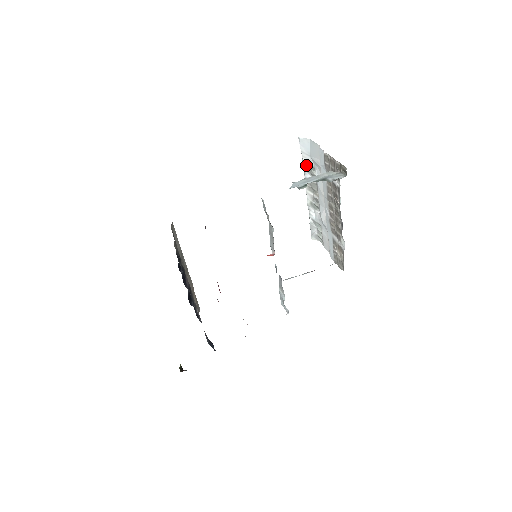
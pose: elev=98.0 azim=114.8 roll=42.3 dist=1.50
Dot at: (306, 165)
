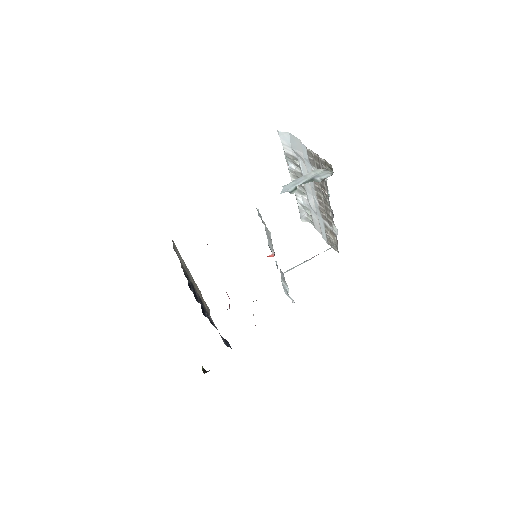
Dot at: (288, 156)
